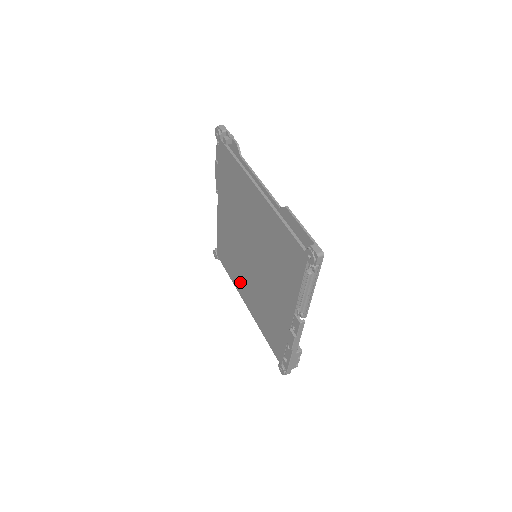
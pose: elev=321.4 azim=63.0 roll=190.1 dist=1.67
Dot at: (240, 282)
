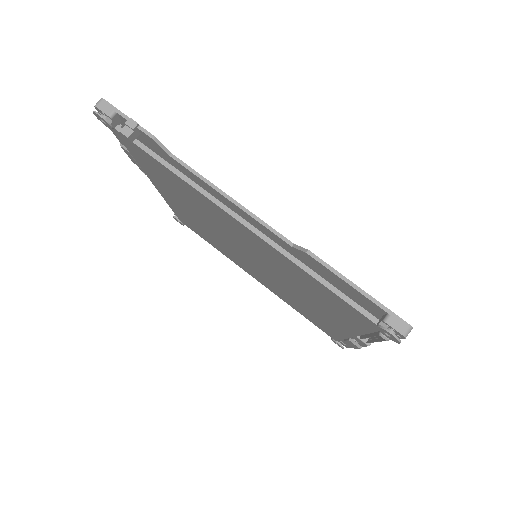
Dot at: (237, 262)
